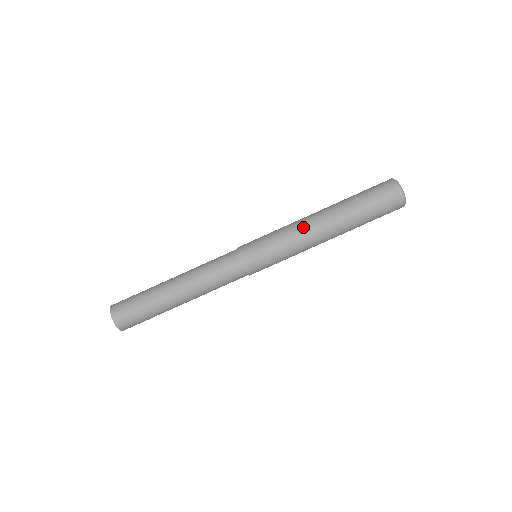
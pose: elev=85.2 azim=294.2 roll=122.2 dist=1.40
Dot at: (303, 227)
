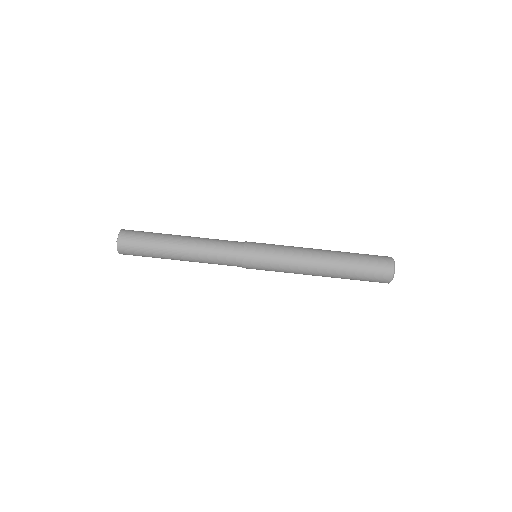
Dot at: occluded
